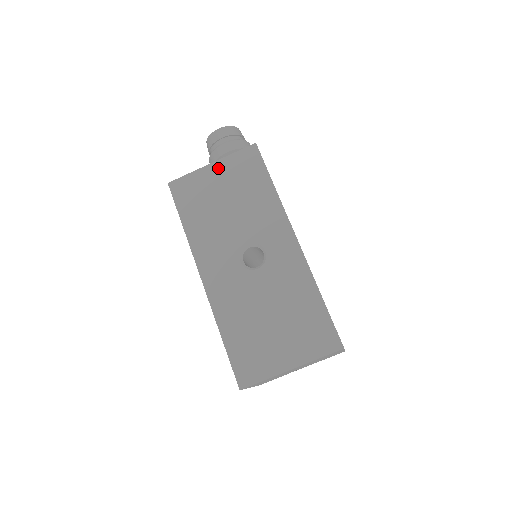
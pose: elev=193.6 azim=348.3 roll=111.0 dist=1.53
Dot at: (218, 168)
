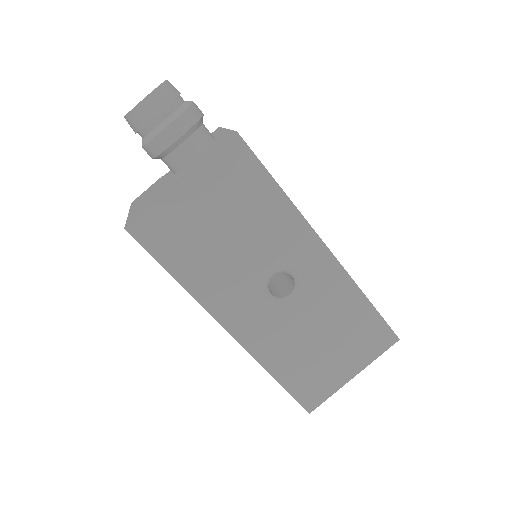
Dot at: (194, 186)
